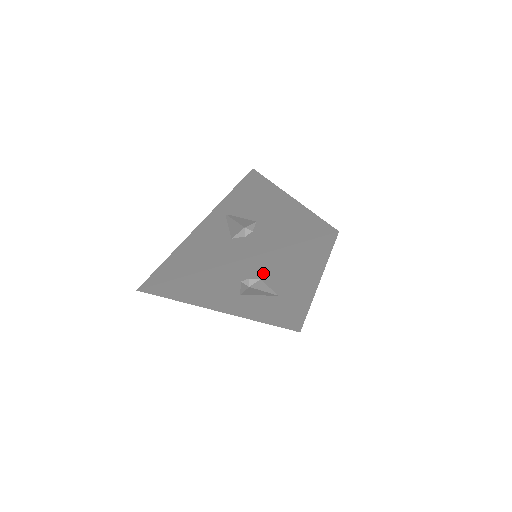
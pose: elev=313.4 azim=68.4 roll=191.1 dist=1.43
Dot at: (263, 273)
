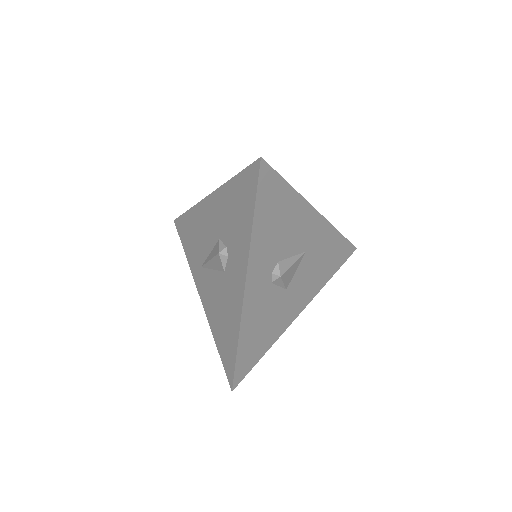
Dot at: (272, 256)
